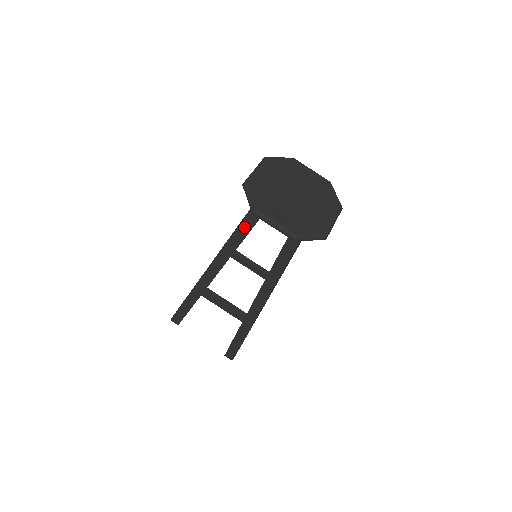
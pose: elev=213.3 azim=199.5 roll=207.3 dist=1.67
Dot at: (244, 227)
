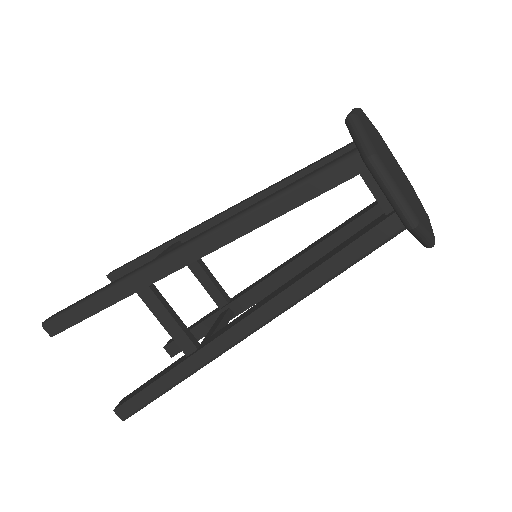
Dot at: (308, 188)
